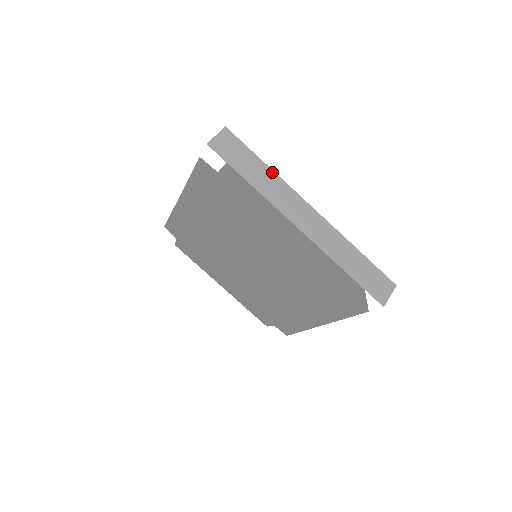
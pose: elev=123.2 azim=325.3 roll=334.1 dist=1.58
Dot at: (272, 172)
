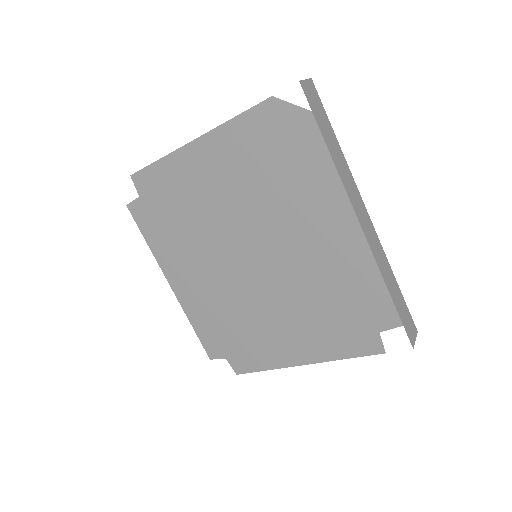
Dot at: occluded
